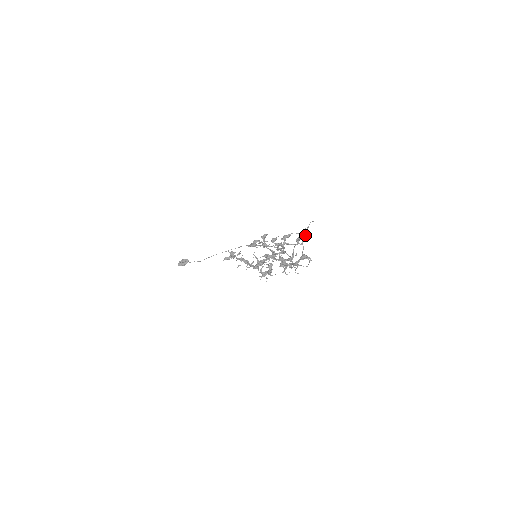
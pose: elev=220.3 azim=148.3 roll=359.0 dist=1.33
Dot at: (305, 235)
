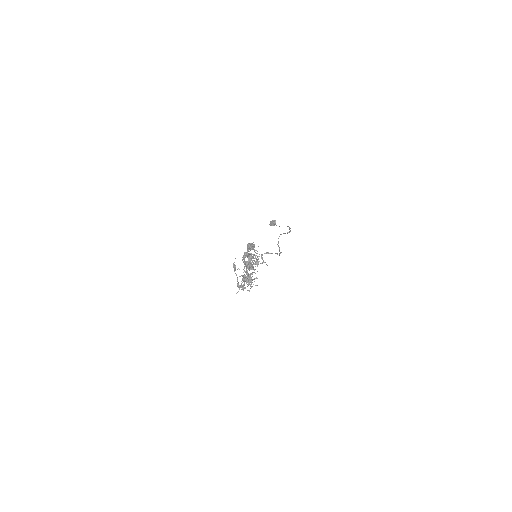
Dot at: (234, 268)
